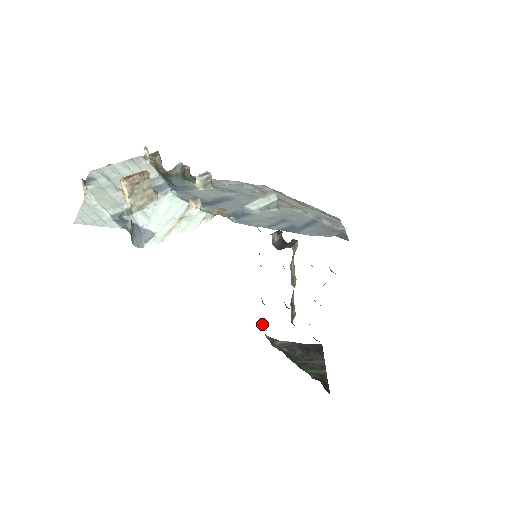
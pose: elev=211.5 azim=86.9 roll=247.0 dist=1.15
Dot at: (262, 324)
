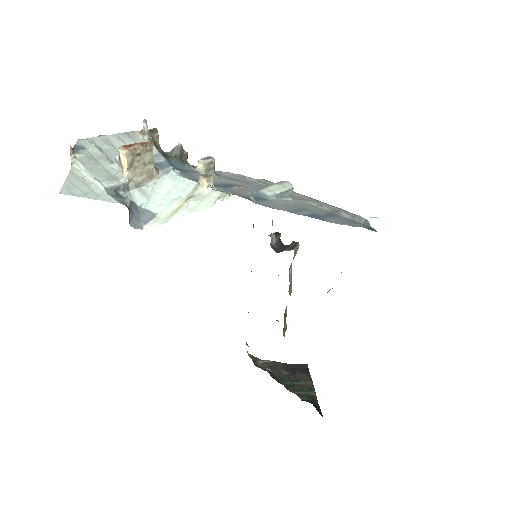
Dot at: occluded
